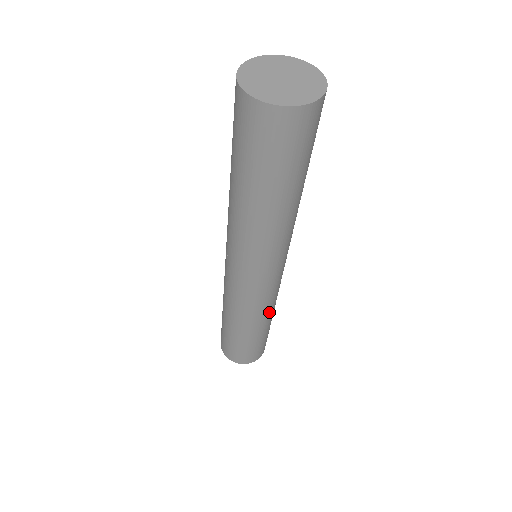
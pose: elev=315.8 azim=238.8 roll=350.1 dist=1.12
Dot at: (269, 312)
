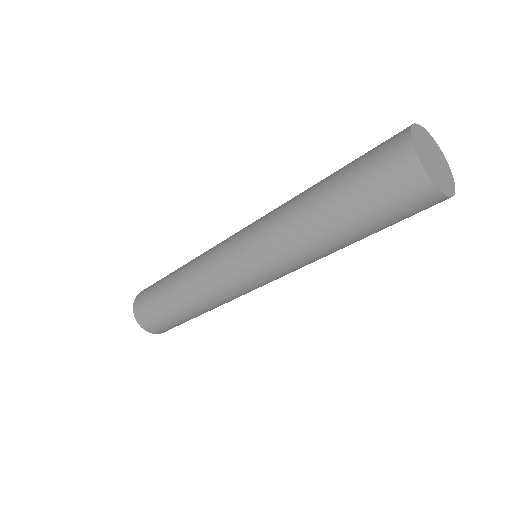
Dot at: occluded
